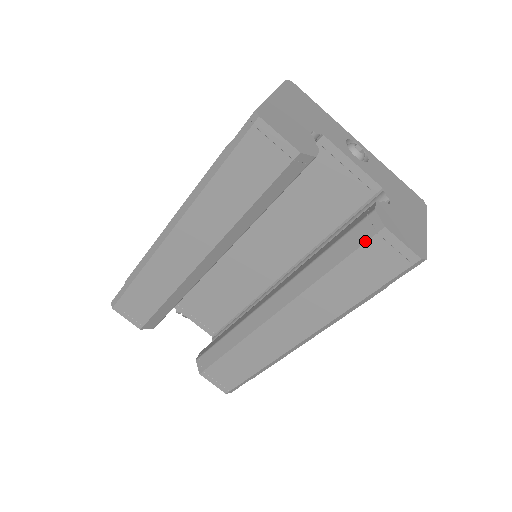
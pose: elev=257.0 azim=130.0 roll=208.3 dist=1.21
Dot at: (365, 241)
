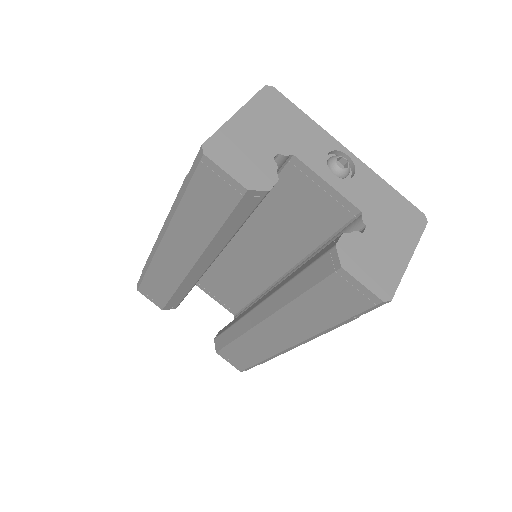
Dot at: (326, 276)
